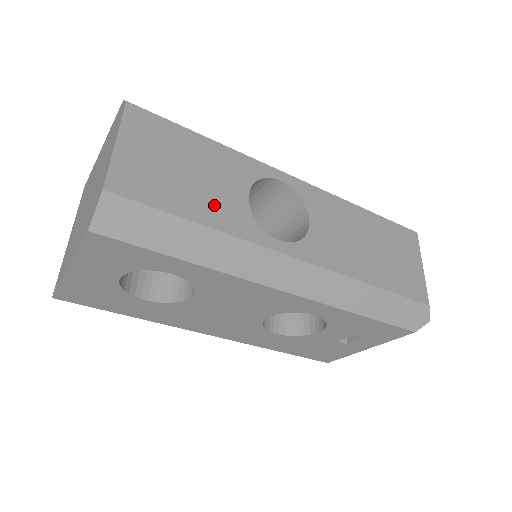
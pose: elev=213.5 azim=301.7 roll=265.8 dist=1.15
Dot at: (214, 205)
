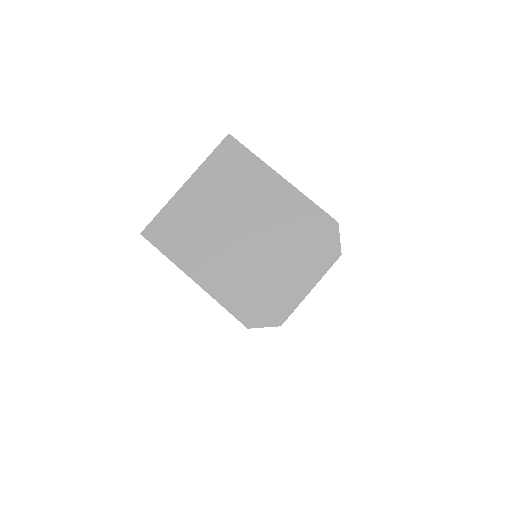
Dot at: occluded
